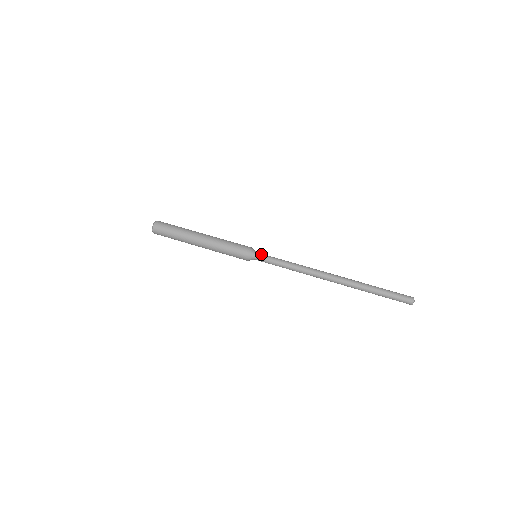
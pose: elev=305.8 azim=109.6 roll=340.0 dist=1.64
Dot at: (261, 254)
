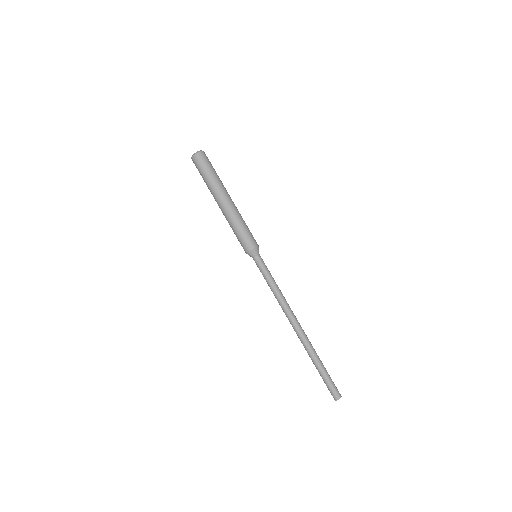
Dot at: (258, 261)
